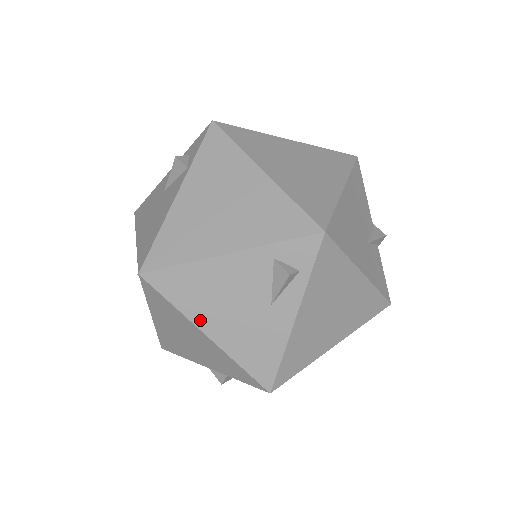
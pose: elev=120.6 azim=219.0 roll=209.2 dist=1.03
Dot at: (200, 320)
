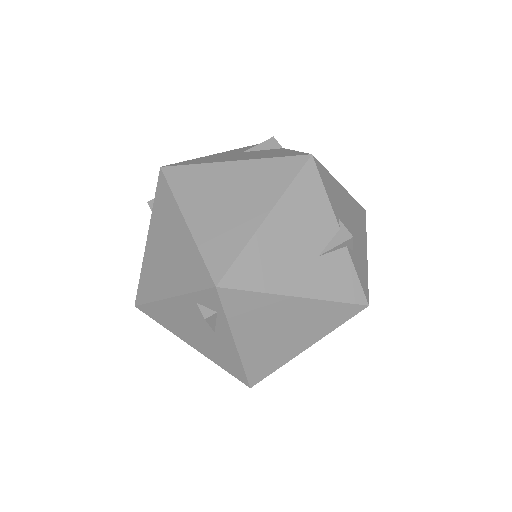
Dot at: (182, 337)
